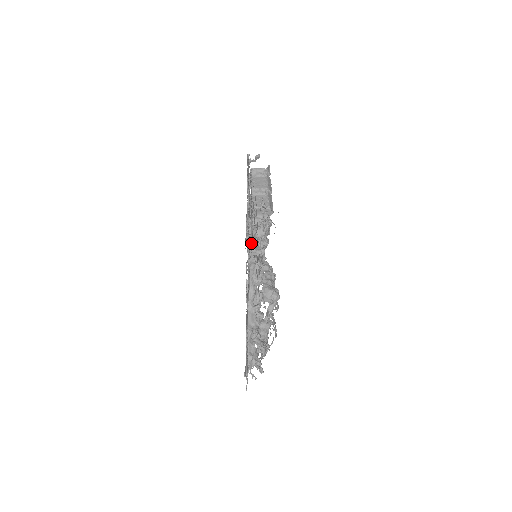
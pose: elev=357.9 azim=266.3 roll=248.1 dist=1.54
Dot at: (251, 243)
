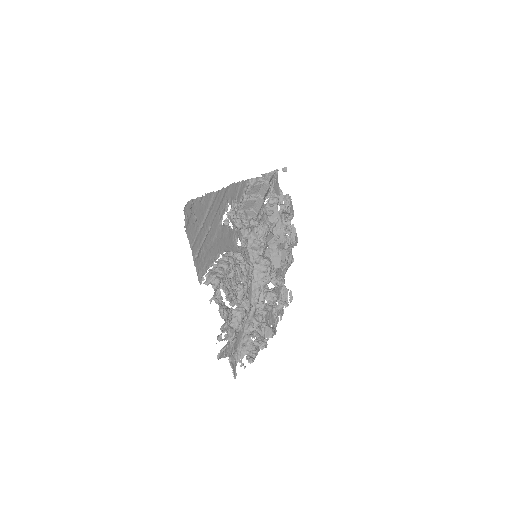
Dot at: occluded
